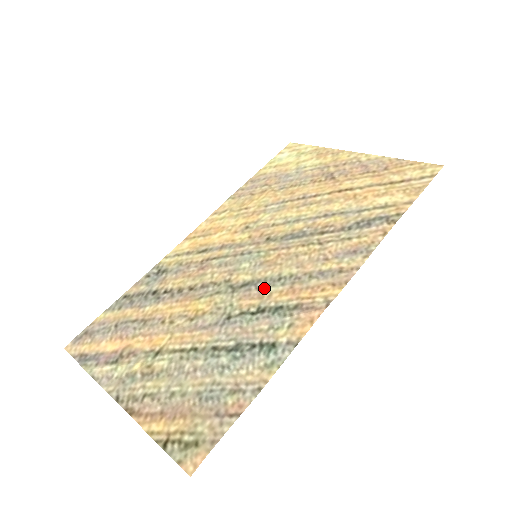
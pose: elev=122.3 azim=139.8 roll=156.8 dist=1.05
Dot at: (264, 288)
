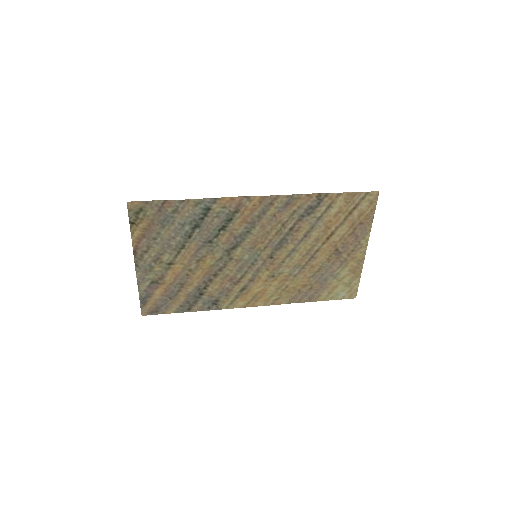
Dot at: (238, 236)
